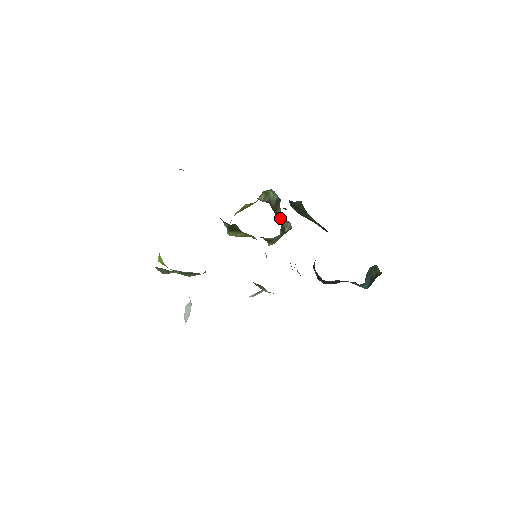
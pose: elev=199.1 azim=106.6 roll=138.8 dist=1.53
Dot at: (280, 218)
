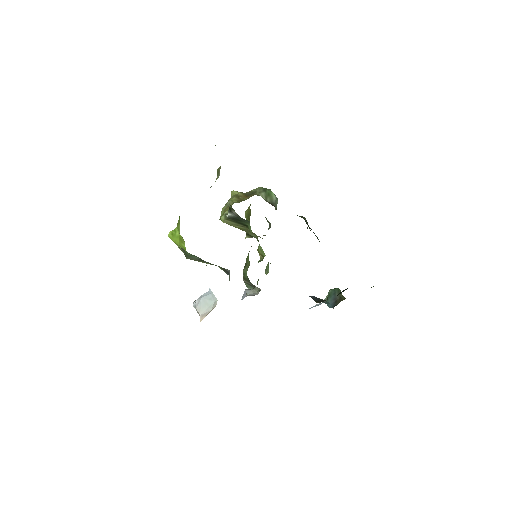
Dot at: (265, 217)
